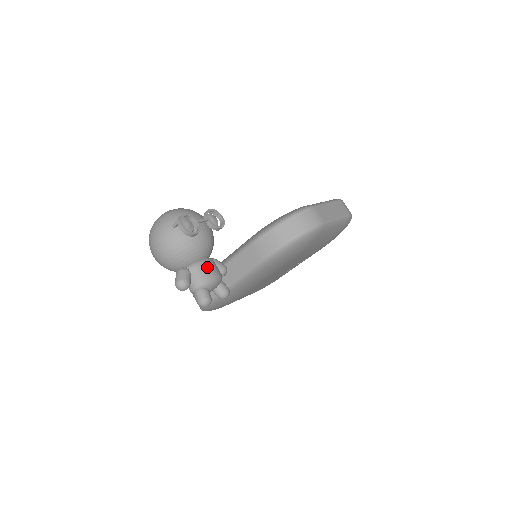
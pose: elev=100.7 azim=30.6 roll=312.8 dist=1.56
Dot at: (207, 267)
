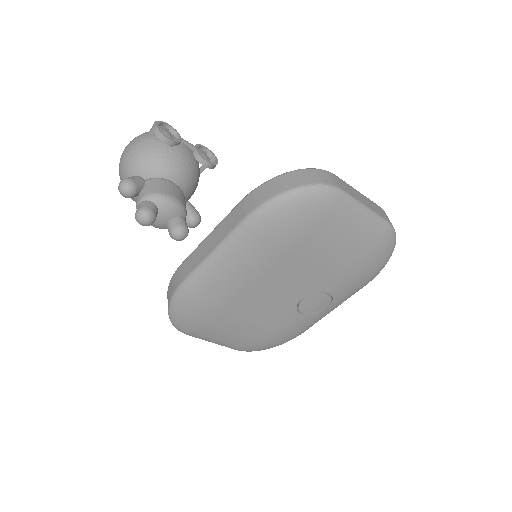
Dot at: (169, 186)
